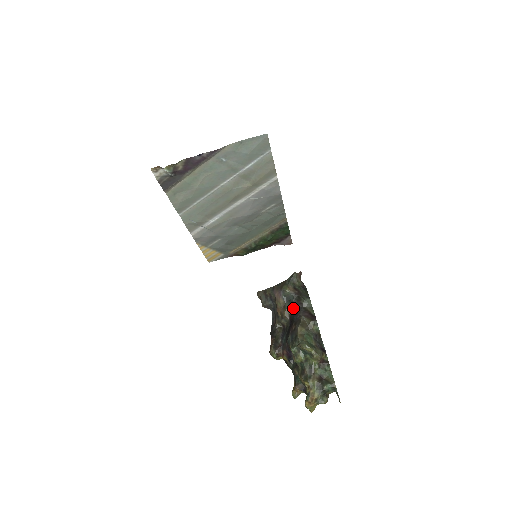
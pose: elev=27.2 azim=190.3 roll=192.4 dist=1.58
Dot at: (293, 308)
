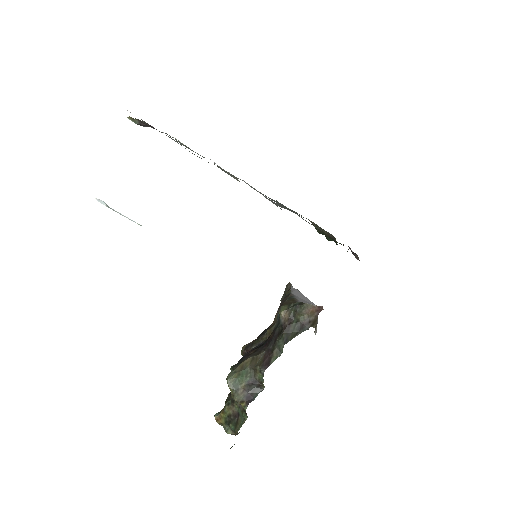
Dot at: (272, 335)
